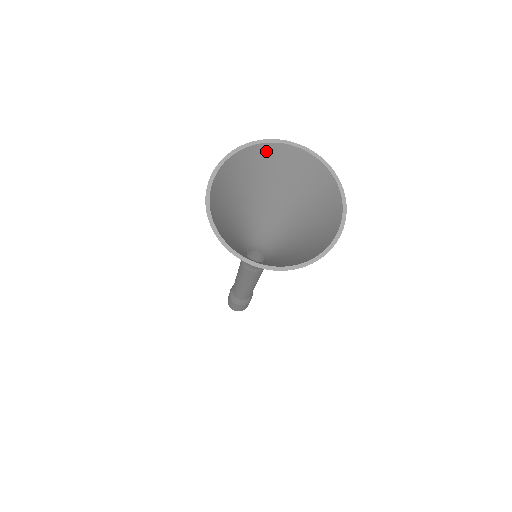
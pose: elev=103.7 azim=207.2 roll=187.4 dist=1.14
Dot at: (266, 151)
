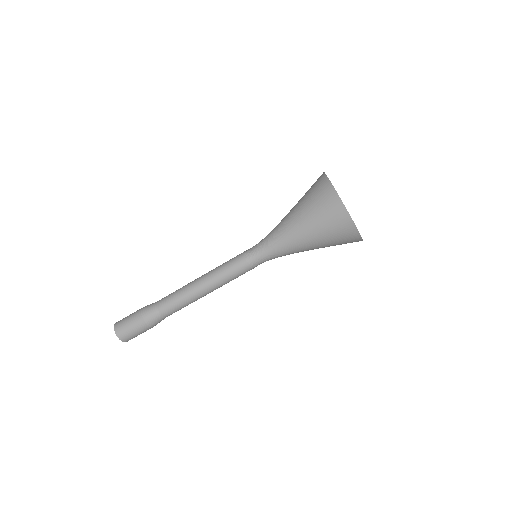
Dot at: occluded
